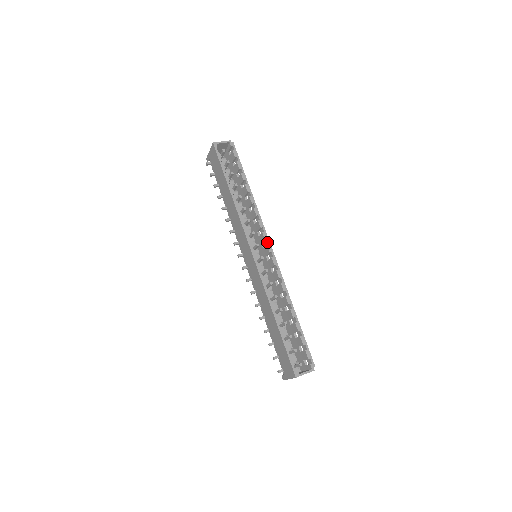
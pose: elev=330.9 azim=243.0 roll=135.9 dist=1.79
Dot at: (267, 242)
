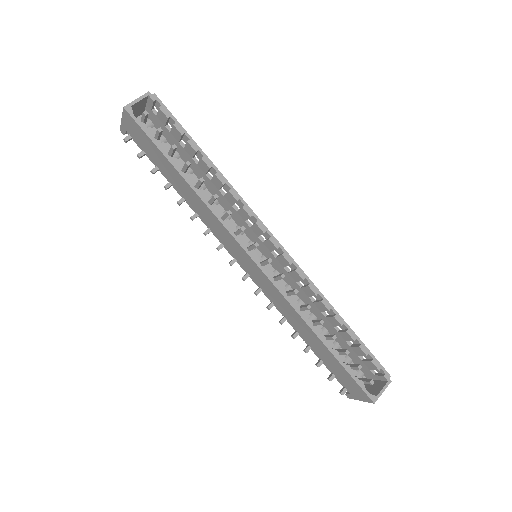
Dot at: (267, 234)
